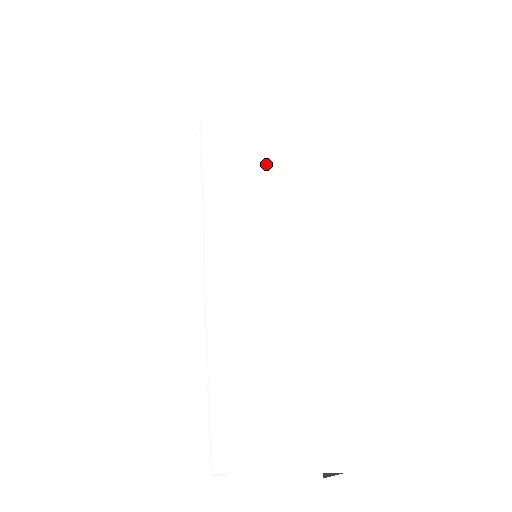
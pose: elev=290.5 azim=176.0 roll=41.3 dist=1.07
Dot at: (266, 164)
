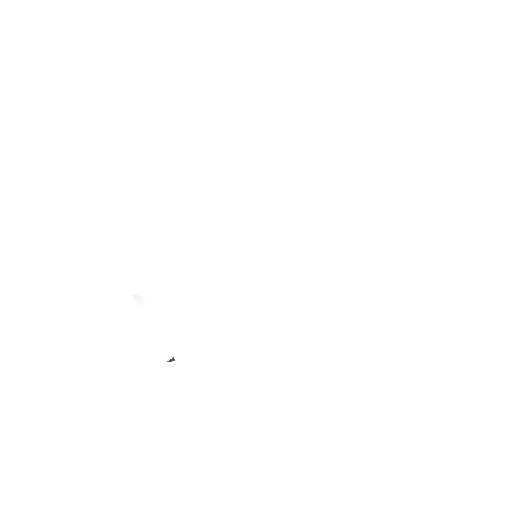
Dot at: (313, 240)
